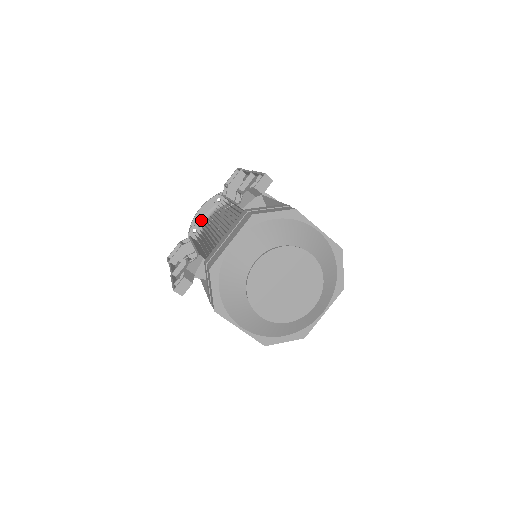
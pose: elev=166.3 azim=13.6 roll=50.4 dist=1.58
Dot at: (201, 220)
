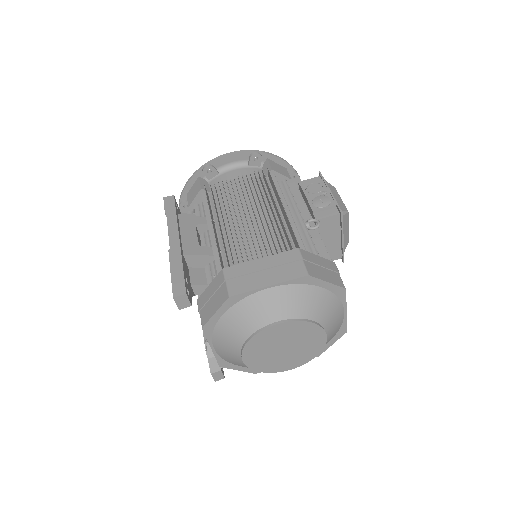
Dot at: occluded
